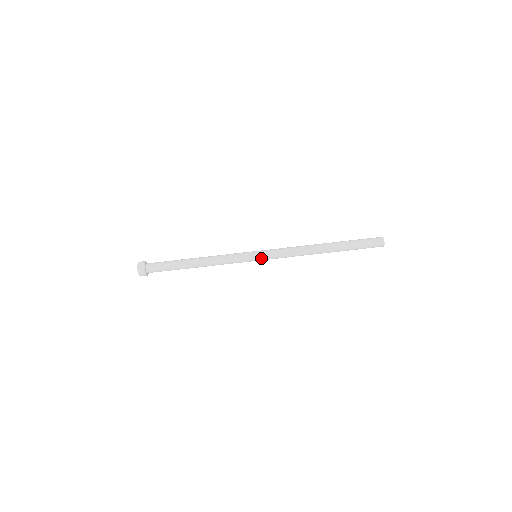
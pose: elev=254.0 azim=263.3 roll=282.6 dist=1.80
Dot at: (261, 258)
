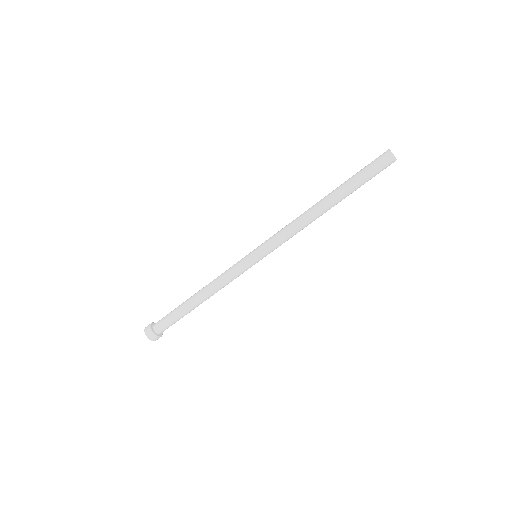
Dot at: (262, 256)
